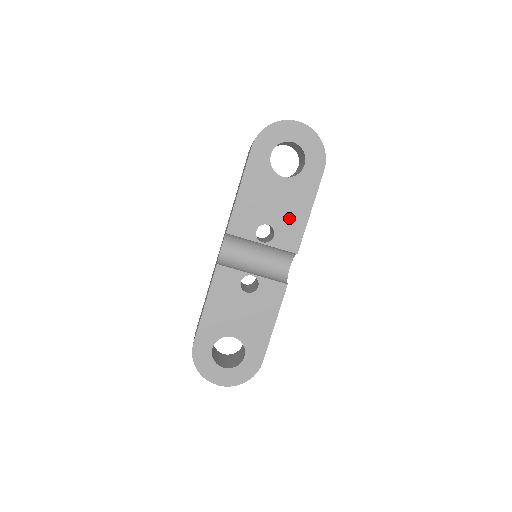
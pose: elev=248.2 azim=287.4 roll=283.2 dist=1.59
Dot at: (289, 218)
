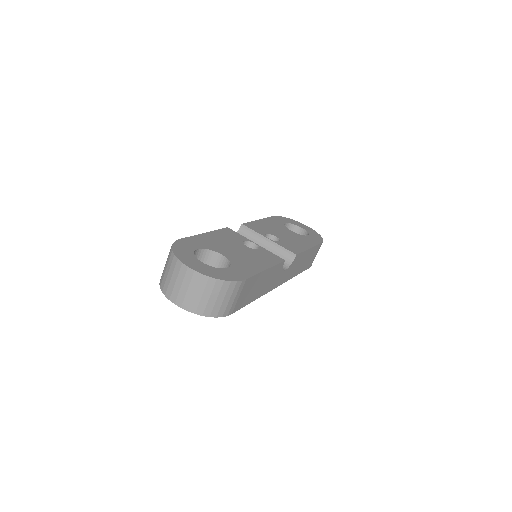
Dot at: (293, 242)
